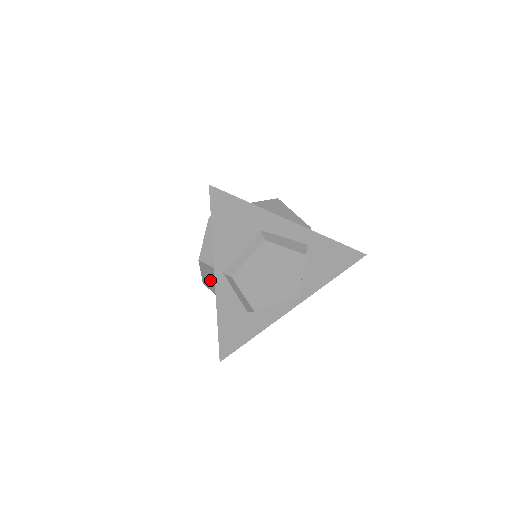
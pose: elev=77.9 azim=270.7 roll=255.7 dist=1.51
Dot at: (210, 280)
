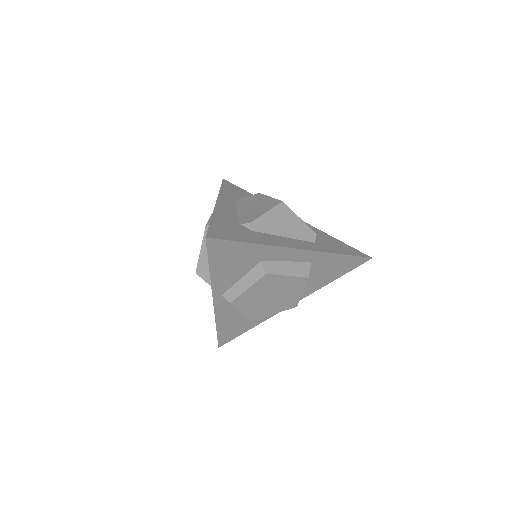
Dot at: occluded
